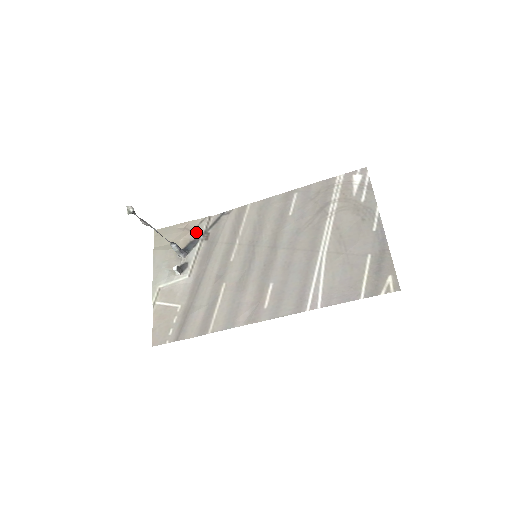
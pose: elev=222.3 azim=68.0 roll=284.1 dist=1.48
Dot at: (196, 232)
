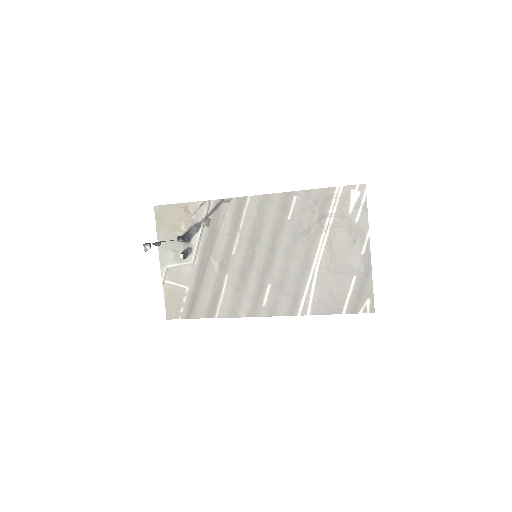
Dot at: (197, 216)
